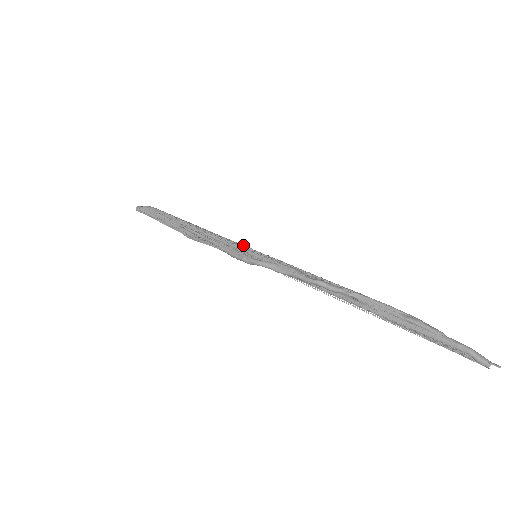
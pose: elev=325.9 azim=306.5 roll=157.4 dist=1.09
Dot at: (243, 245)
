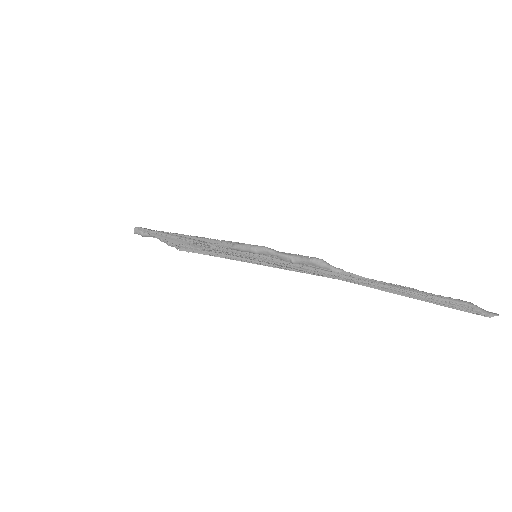
Dot at: occluded
